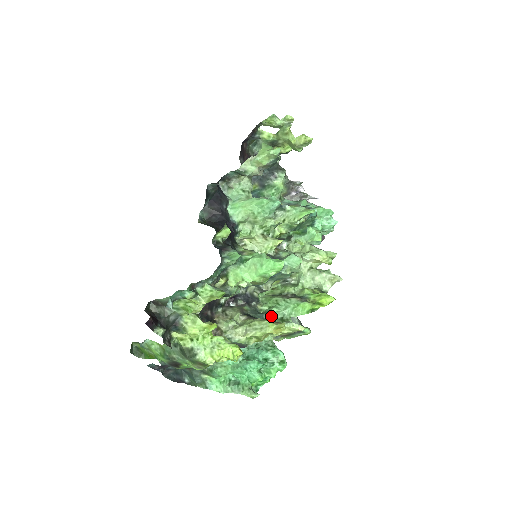
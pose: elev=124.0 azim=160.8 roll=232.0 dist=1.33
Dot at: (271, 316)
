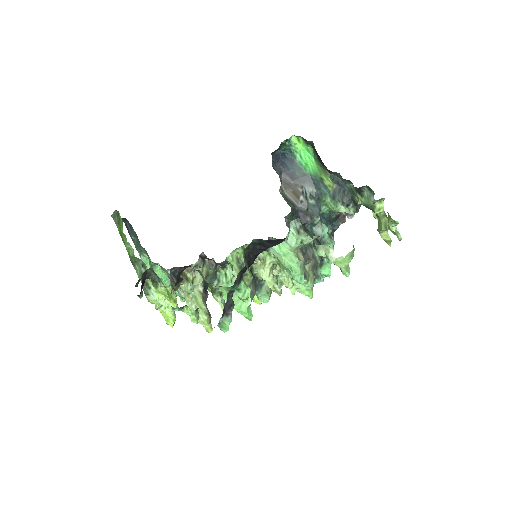
Dot at: occluded
